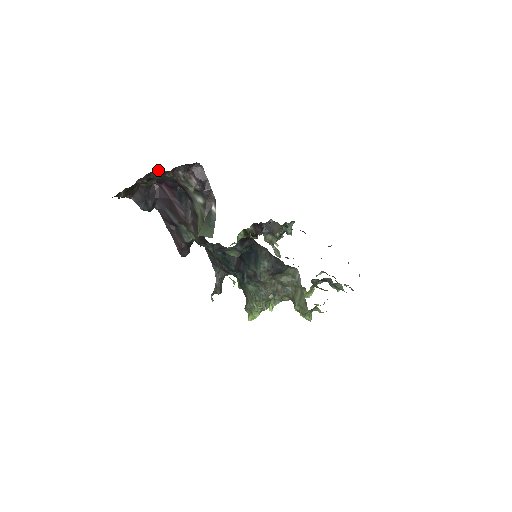
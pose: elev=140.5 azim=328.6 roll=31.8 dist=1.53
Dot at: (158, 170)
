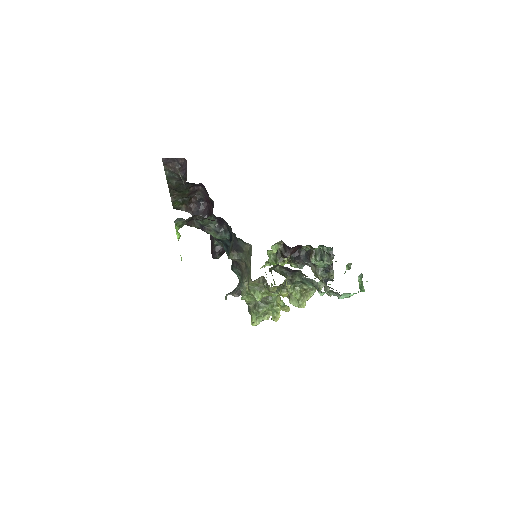
Dot at: (201, 189)
